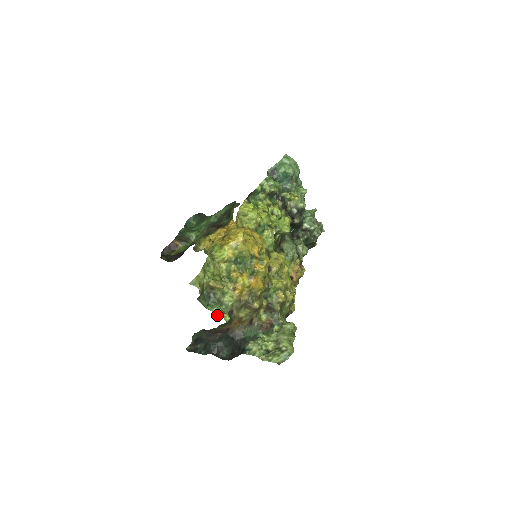
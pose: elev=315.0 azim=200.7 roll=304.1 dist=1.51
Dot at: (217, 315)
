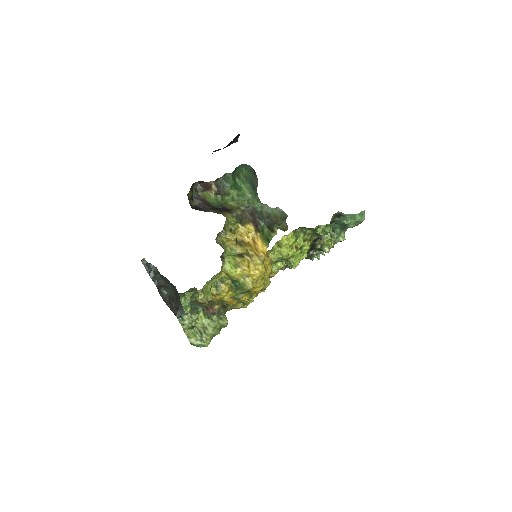
Dot at: (183, 307)
